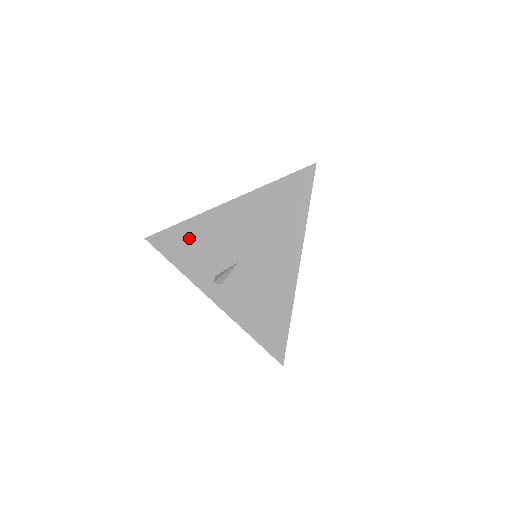
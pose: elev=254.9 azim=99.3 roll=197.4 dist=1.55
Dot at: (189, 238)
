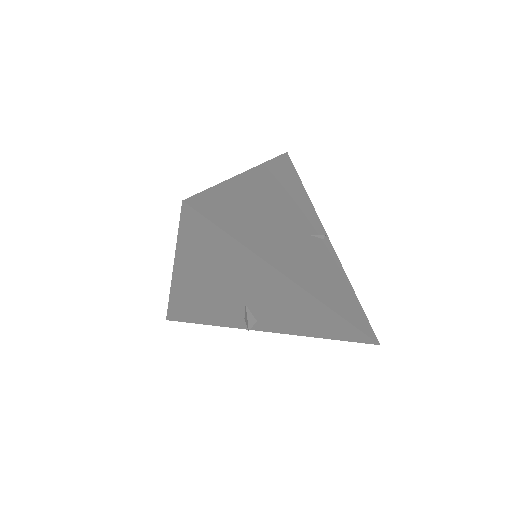
Dot at: (190, 307)
